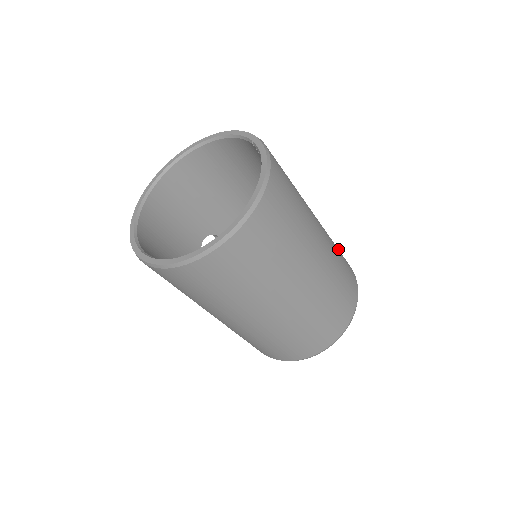
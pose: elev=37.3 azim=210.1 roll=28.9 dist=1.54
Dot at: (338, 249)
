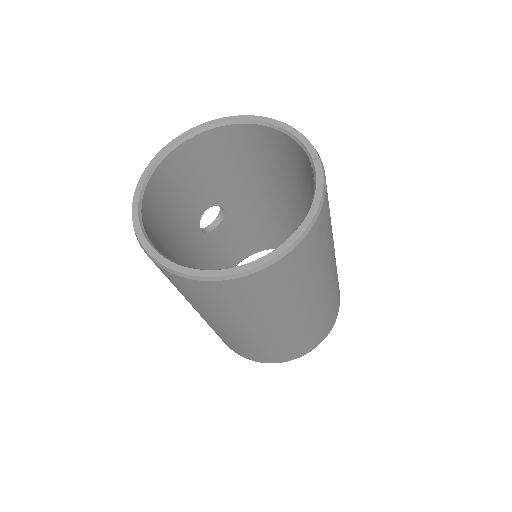
Dot at: occluded
